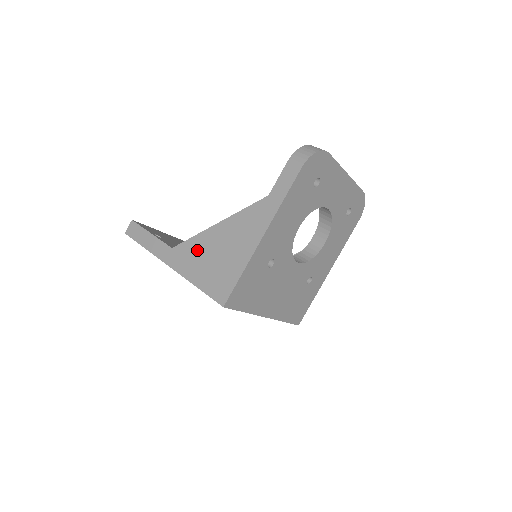
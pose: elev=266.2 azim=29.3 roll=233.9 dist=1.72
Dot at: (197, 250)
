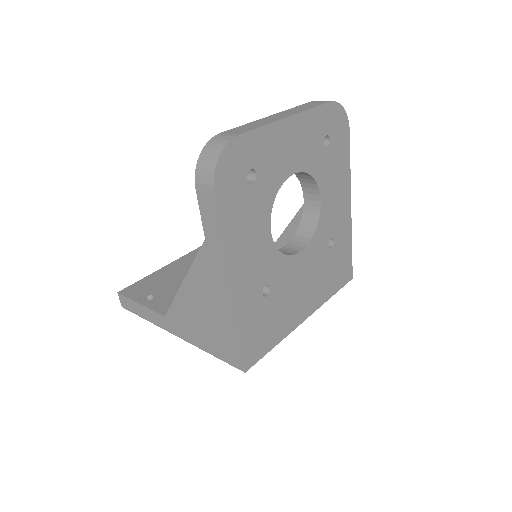
Dot at: (185, 316)
